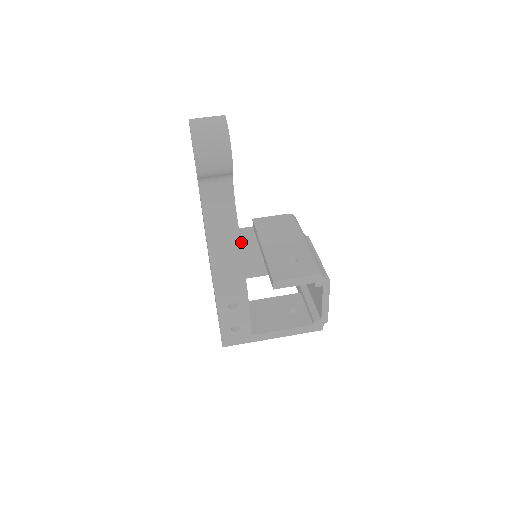
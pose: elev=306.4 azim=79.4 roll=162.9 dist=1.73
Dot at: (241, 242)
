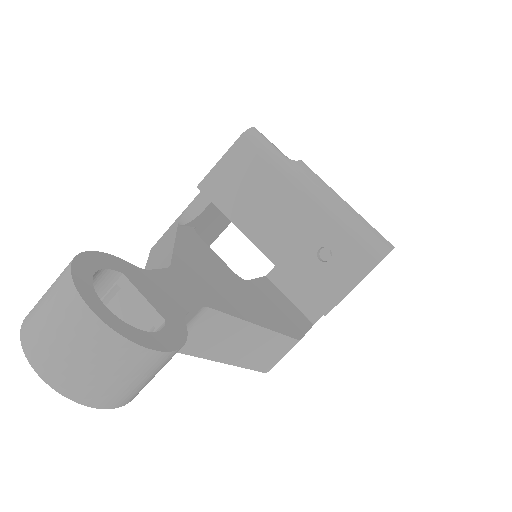
Dot at: (204, 218)
